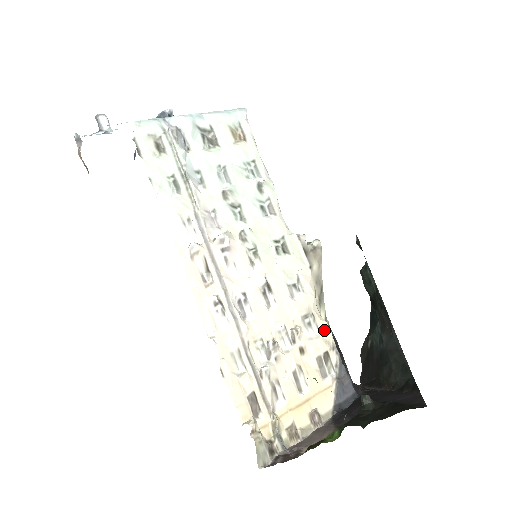
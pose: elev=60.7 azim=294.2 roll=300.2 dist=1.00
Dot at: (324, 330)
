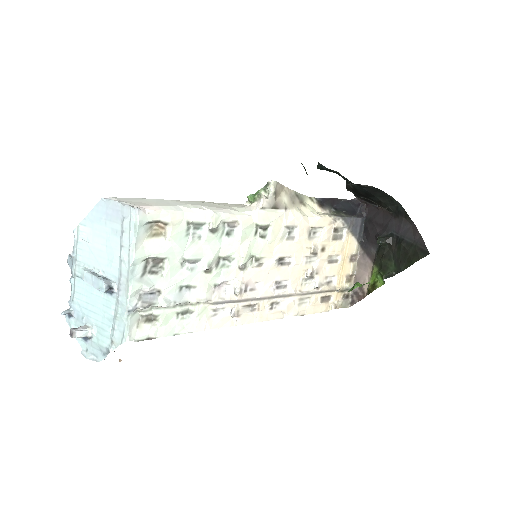
Dot at: (324, 223)
